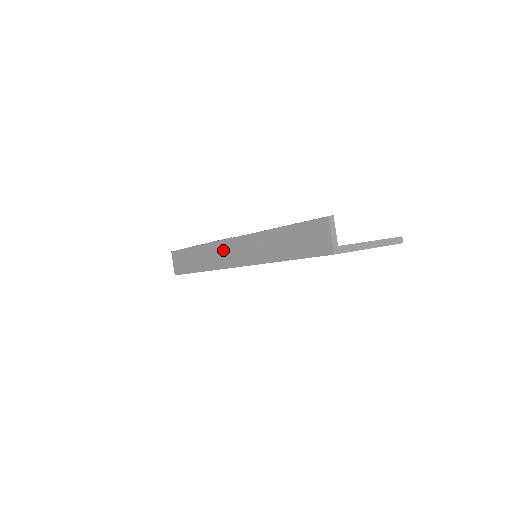
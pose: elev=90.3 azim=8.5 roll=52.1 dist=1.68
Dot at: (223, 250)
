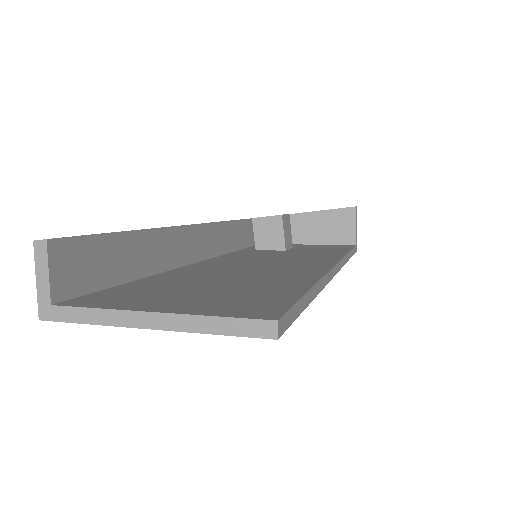
Dot at: occluded
